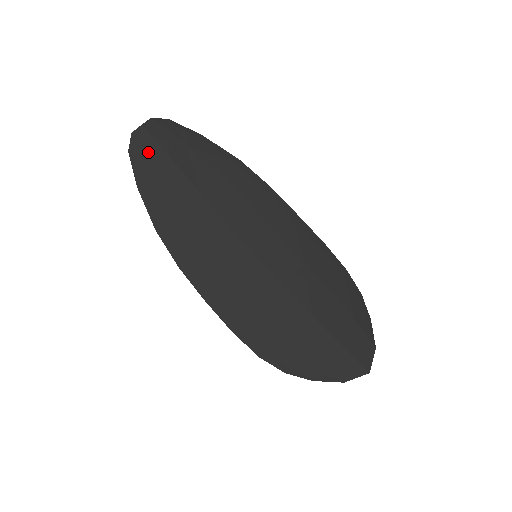
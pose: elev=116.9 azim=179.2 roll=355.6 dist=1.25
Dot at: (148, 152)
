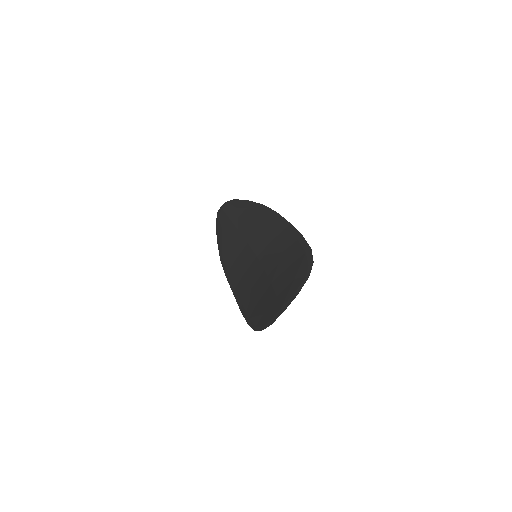
Dot at: (221, 219)
